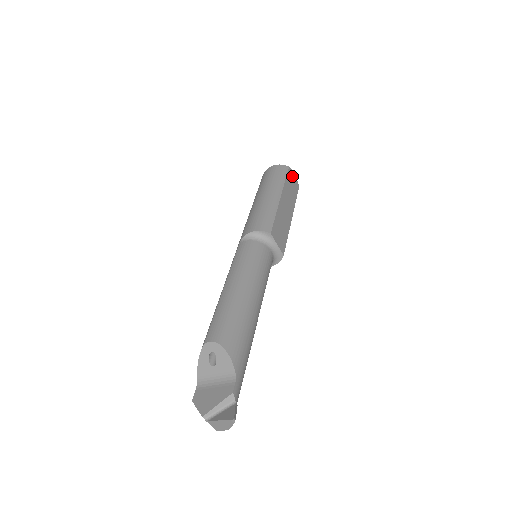
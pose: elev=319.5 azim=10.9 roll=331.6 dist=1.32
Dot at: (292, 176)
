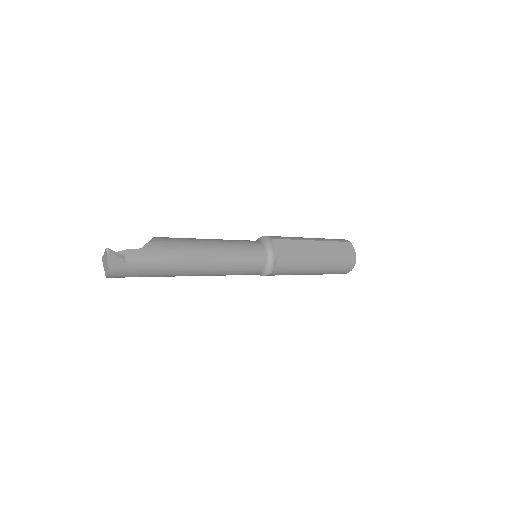
Dot at: (350, 250)
